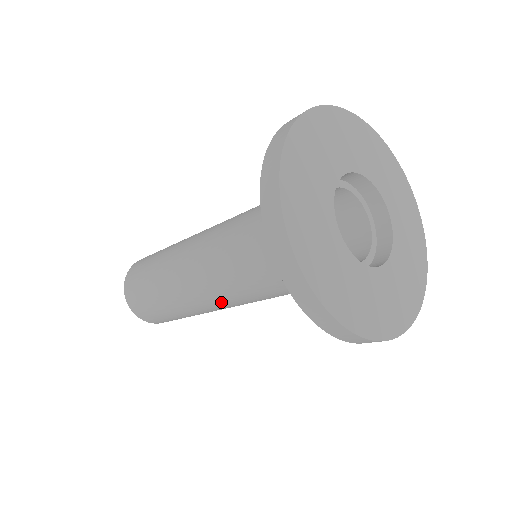
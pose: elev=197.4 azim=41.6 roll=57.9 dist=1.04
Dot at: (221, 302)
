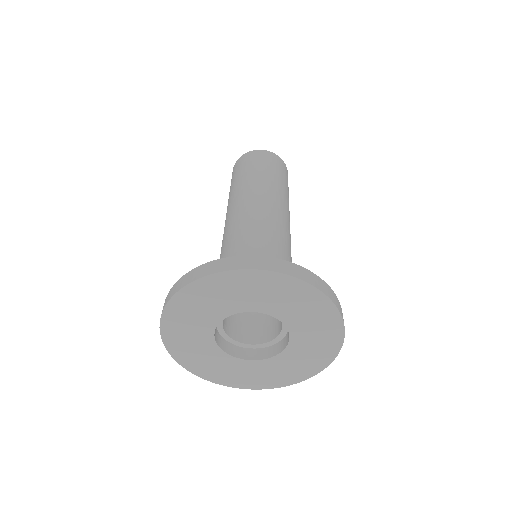
Dot at: occluded
